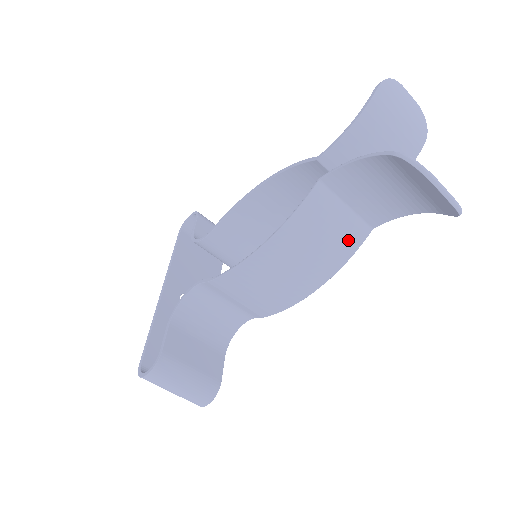
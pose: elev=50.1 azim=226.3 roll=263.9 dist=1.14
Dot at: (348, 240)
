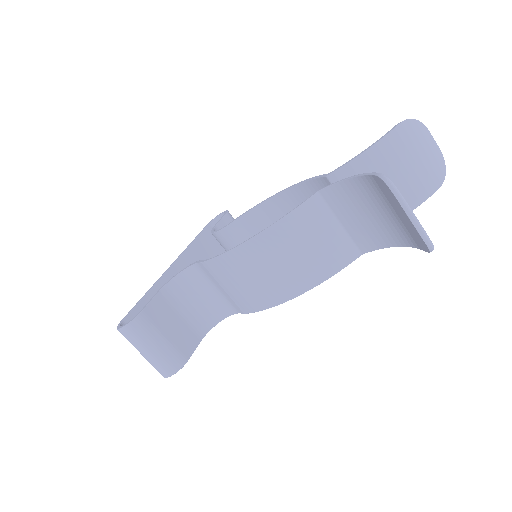
Dot at: (334, 257)
